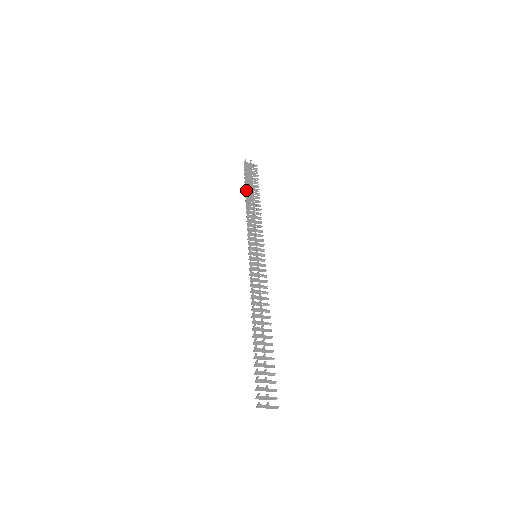
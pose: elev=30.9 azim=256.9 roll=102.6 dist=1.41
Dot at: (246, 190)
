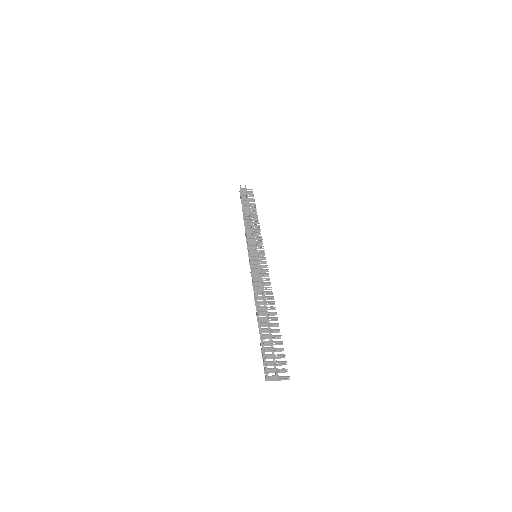
Dot at: (242, 208)
